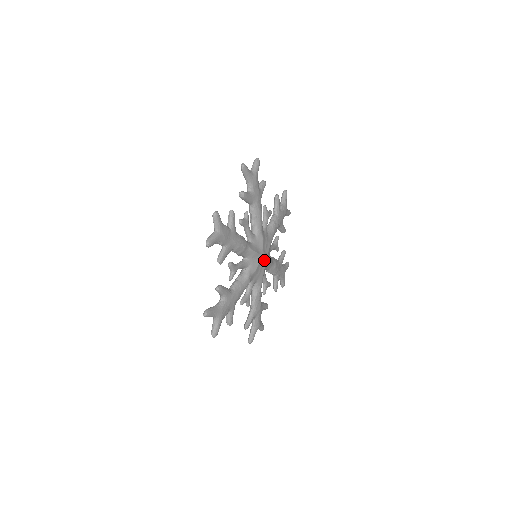
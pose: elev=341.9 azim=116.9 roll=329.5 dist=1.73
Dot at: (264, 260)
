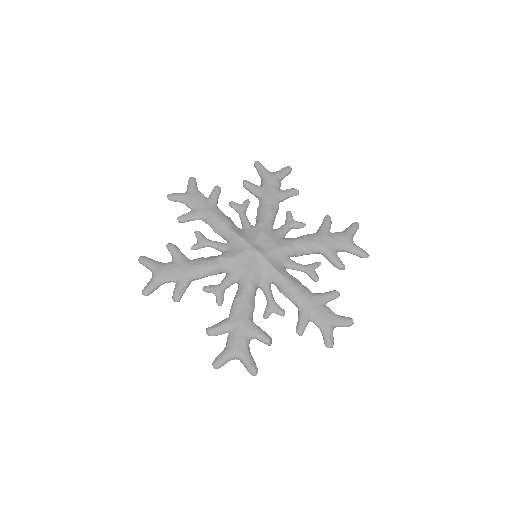
Dot at: (254, 254)
